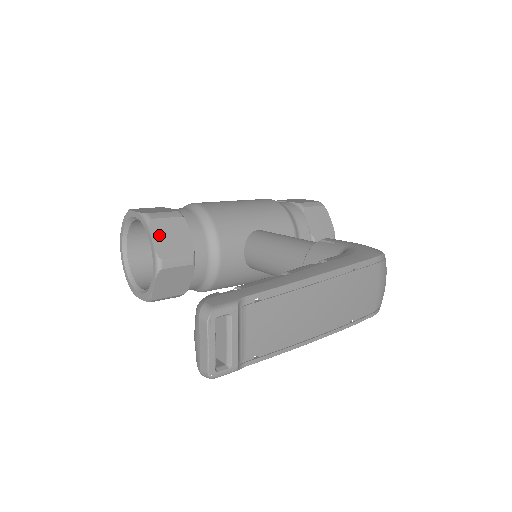
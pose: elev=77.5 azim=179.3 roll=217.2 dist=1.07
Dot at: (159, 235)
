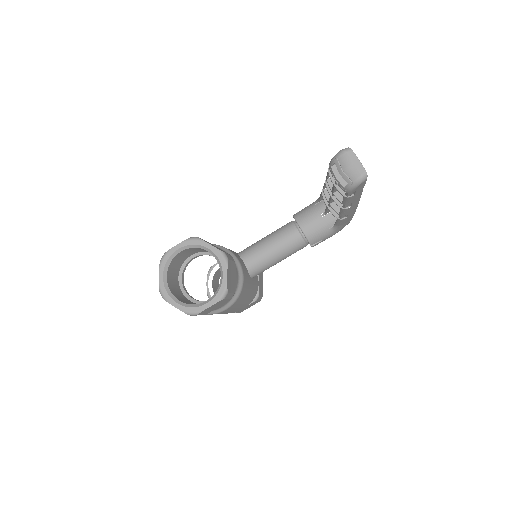
Dot at: occluded
